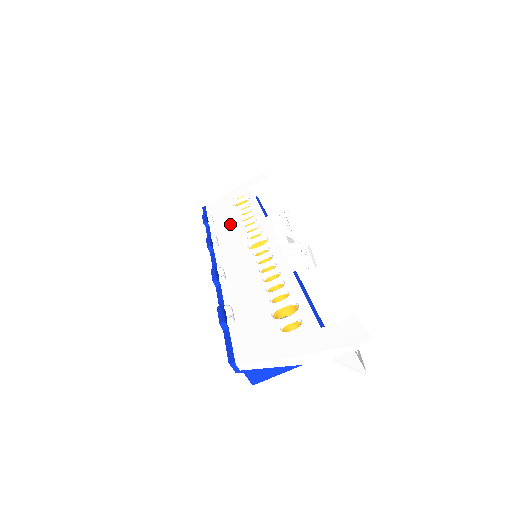
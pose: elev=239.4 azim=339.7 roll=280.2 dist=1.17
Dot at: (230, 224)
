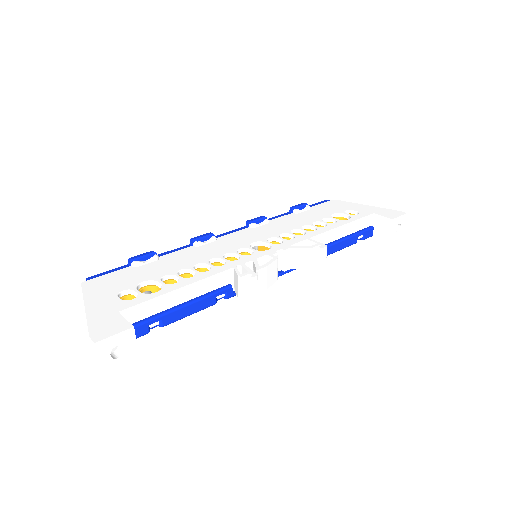
Dot at: (295, 222)
